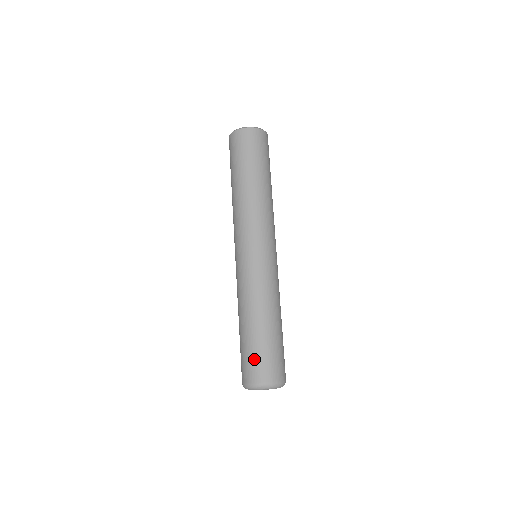
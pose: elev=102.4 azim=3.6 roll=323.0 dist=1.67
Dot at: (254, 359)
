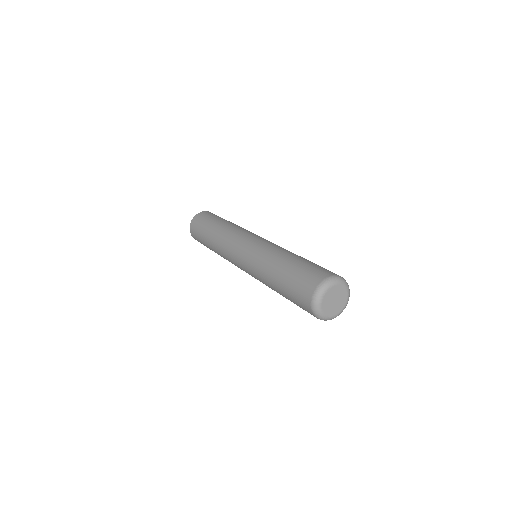
Dot at: (307, 272)
